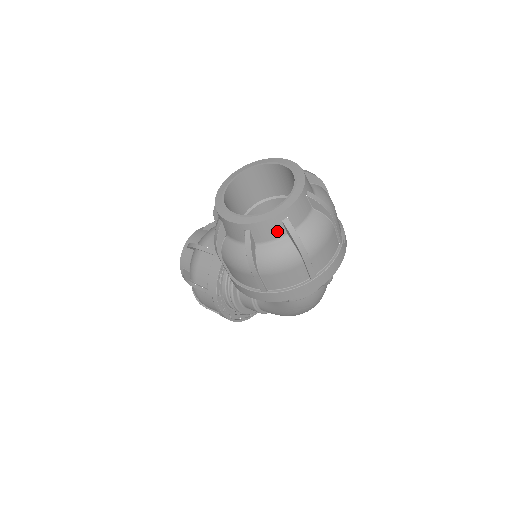
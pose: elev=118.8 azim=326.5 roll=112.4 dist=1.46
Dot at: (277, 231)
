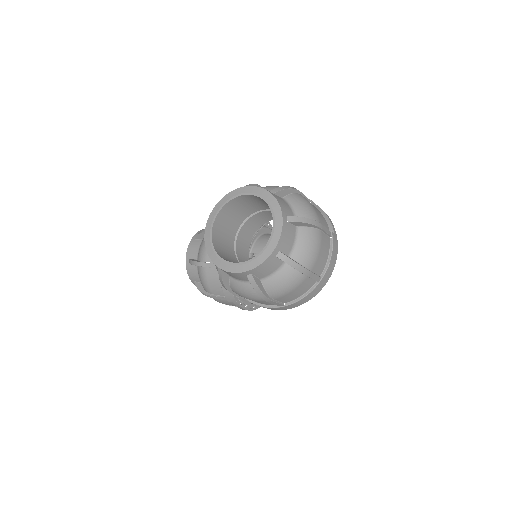
Dot at: (275, 265)
